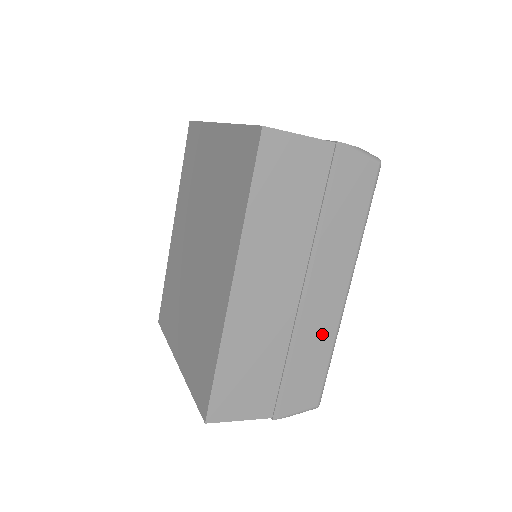
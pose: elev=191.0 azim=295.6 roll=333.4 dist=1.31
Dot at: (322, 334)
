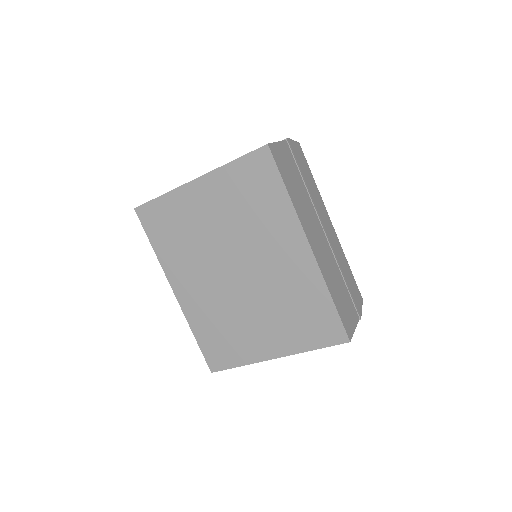
Dot at: (341, 254)
